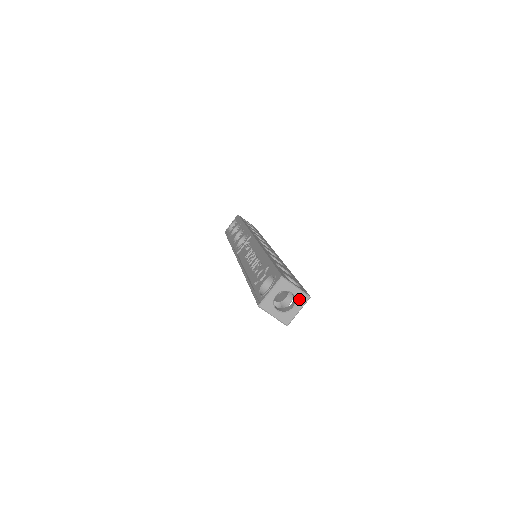
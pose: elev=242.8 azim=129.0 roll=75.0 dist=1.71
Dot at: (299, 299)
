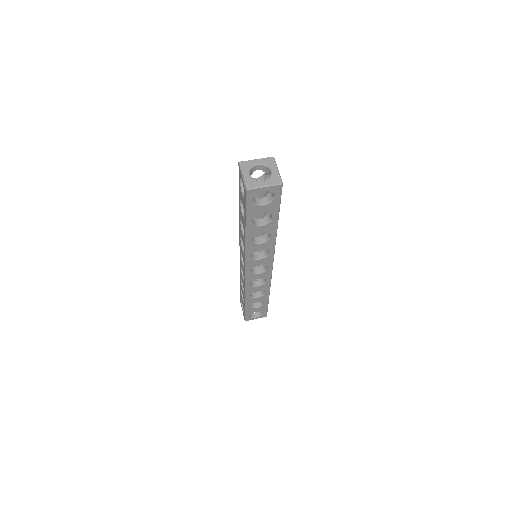
Dot at: (273, 178)
